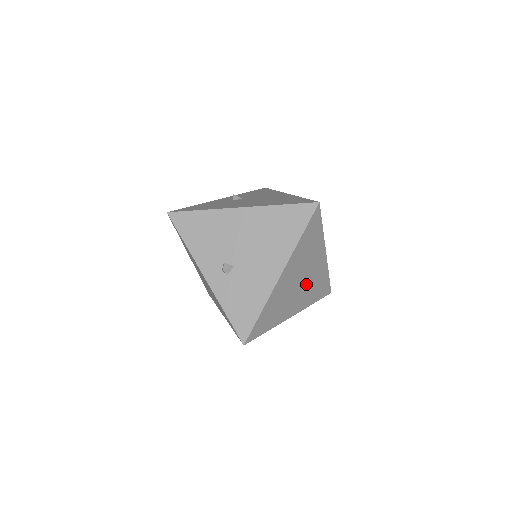
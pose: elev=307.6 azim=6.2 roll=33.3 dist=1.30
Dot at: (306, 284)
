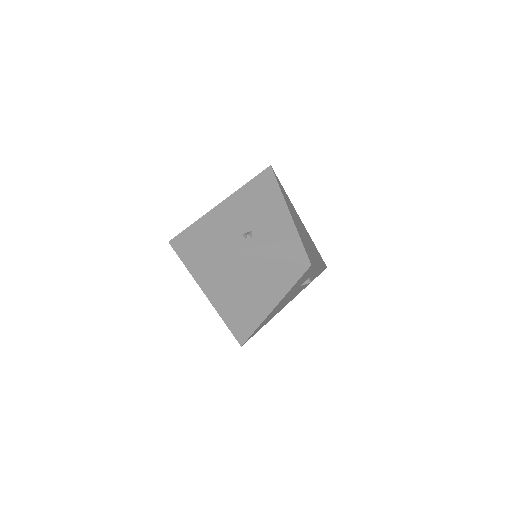
Dot at: (308, 239)
